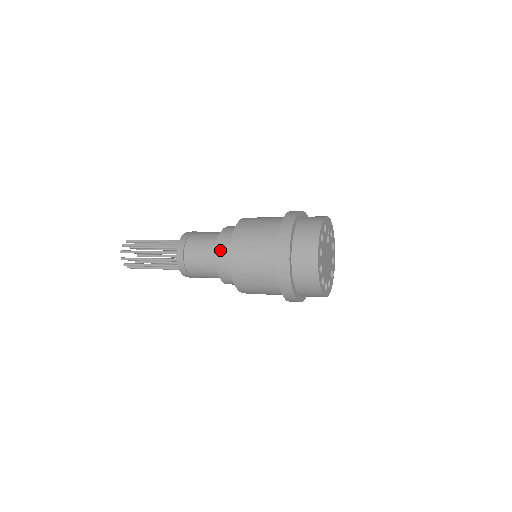
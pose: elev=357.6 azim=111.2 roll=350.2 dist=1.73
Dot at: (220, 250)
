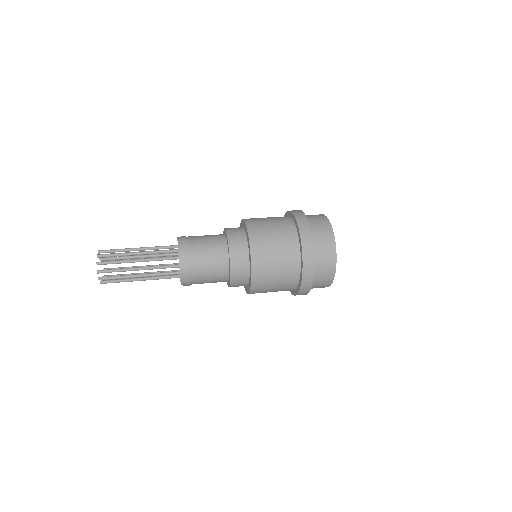
Dot at: (234, 249)
